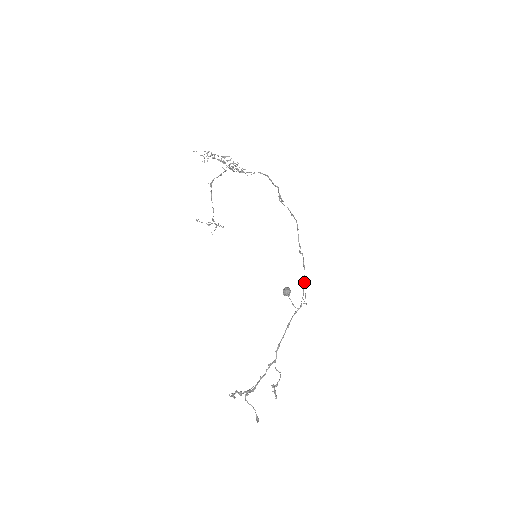
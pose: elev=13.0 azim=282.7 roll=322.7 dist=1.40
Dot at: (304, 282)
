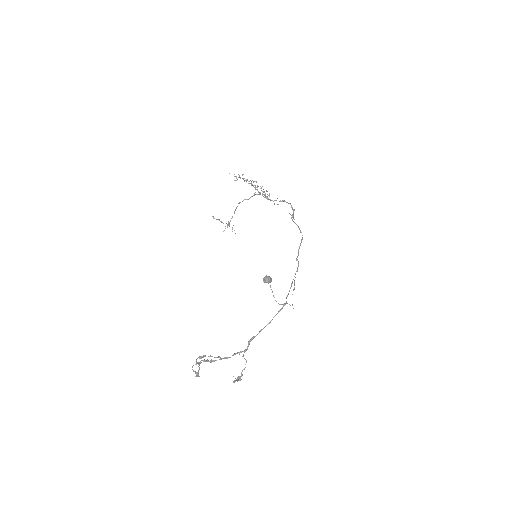
Dot at: occluded
